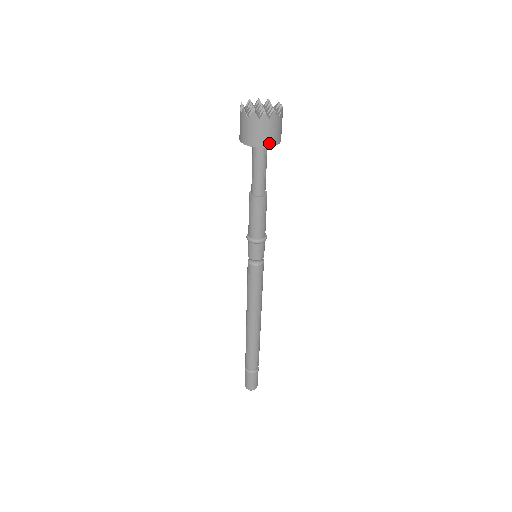
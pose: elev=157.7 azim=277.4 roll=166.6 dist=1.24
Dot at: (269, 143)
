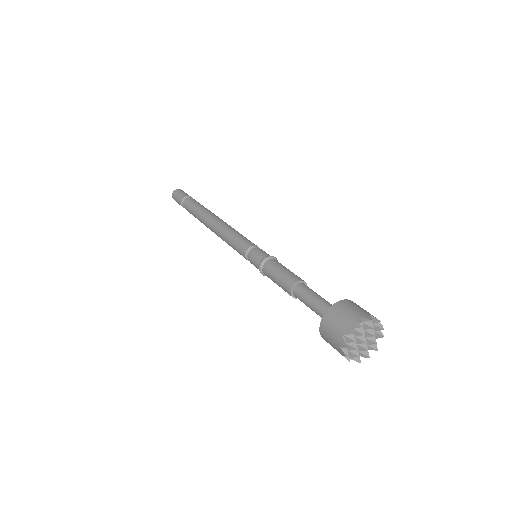
Dot at: occluded
